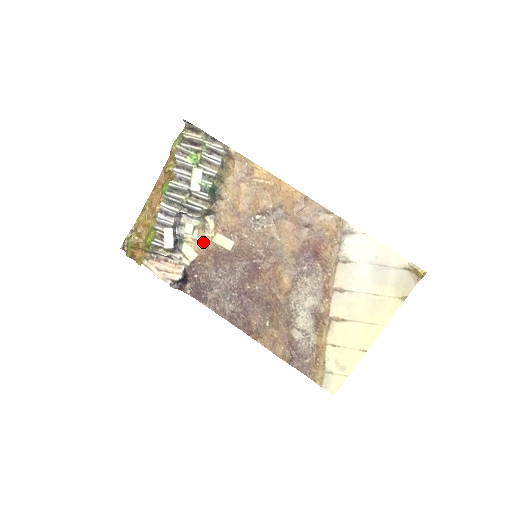
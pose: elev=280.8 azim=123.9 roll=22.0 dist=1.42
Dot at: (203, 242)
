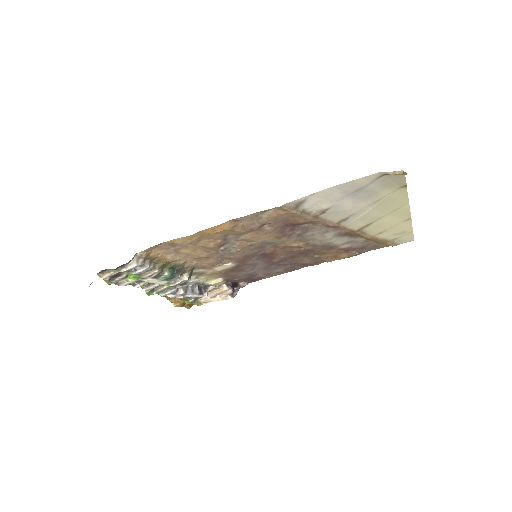
Dot at: (213, 275)
